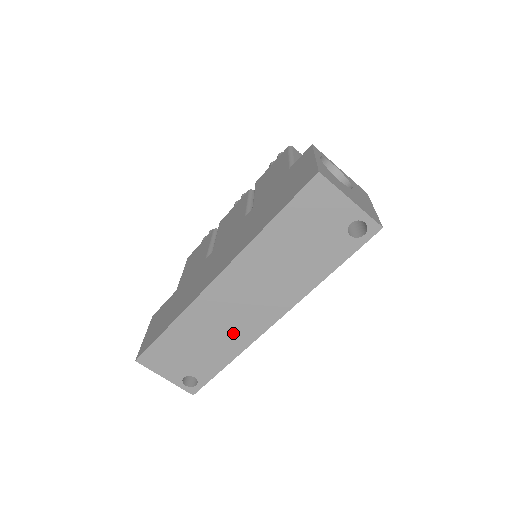
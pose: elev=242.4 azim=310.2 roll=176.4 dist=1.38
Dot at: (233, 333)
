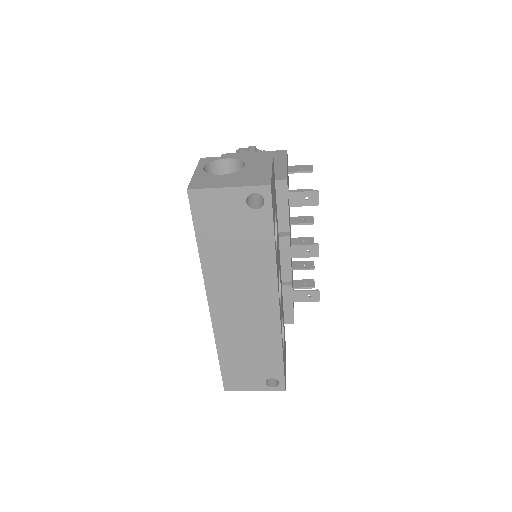
Dot at: (261, 332)
